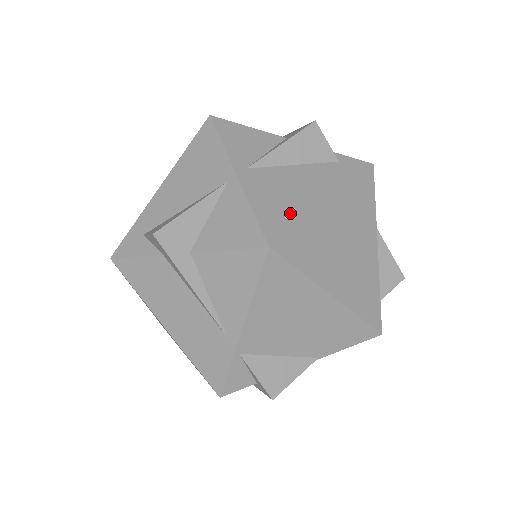
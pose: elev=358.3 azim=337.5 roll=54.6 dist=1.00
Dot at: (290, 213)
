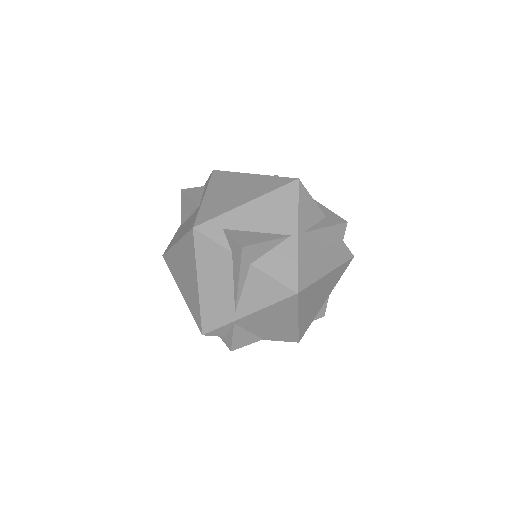
Dot at: (312, 275)
